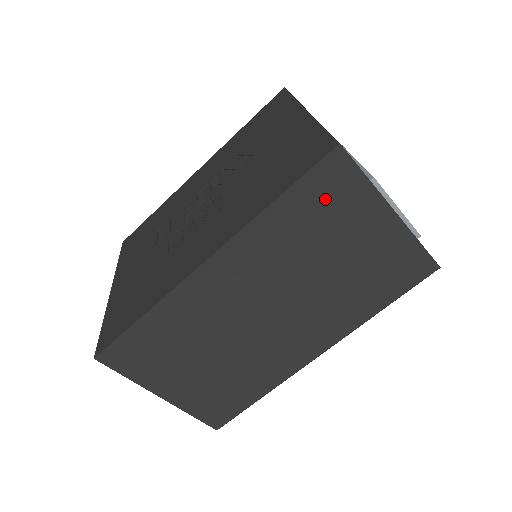
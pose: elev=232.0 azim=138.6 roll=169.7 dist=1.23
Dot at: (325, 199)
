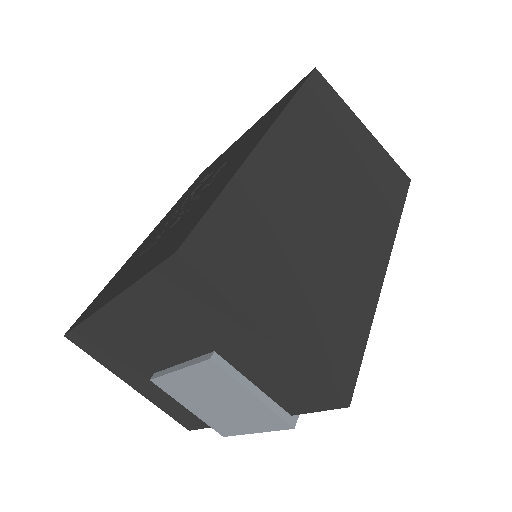
Dot at: (324, 104)
